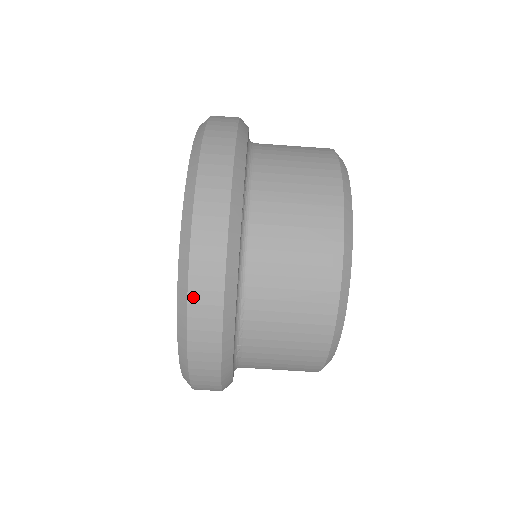
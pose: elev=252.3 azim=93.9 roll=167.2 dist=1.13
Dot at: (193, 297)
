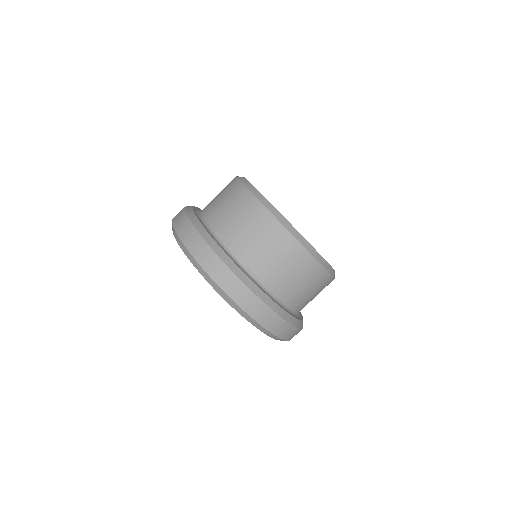
Dot at: (194, 253)
